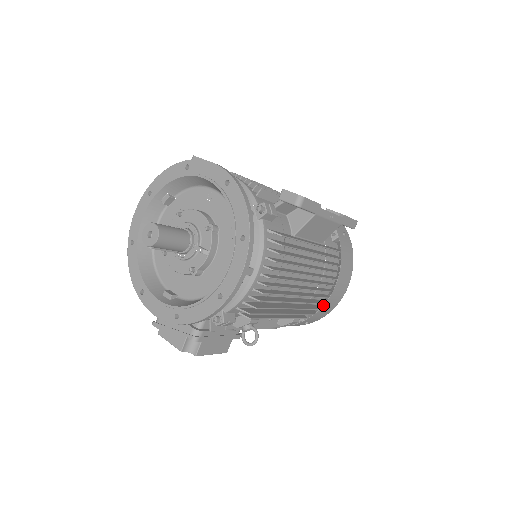
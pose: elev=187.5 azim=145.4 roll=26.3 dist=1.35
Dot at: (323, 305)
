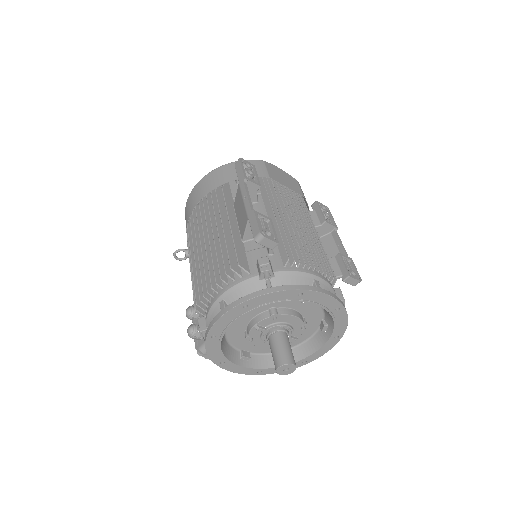
Dot at: occluded
